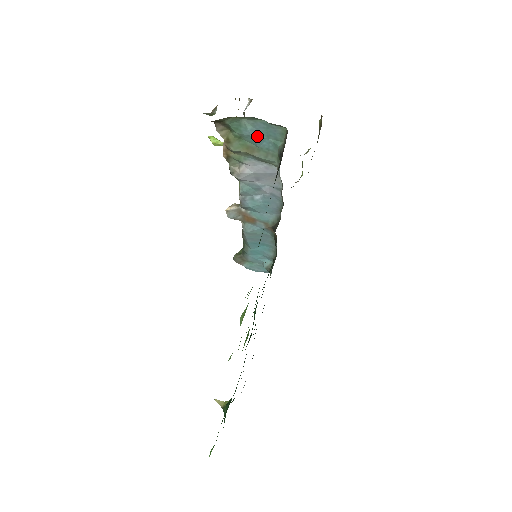
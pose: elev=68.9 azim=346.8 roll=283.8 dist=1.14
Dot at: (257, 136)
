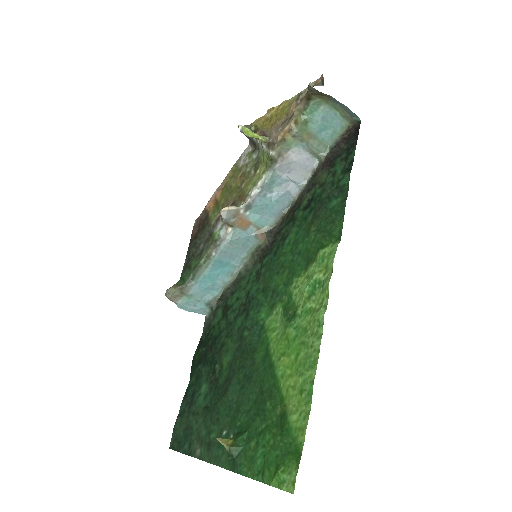
Dot at: (323, 124)
